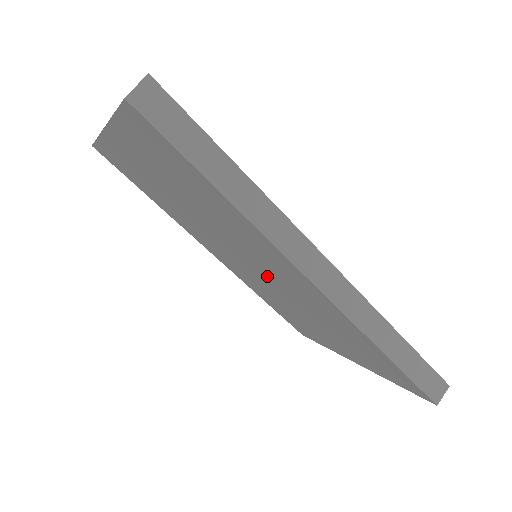
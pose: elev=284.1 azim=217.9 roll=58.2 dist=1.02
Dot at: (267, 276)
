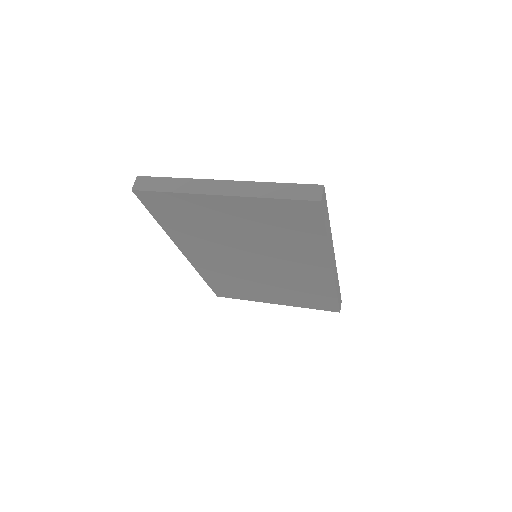
Dot at: (268, 268)
